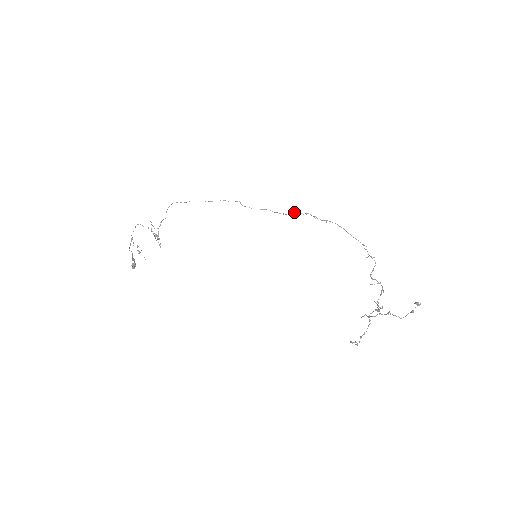
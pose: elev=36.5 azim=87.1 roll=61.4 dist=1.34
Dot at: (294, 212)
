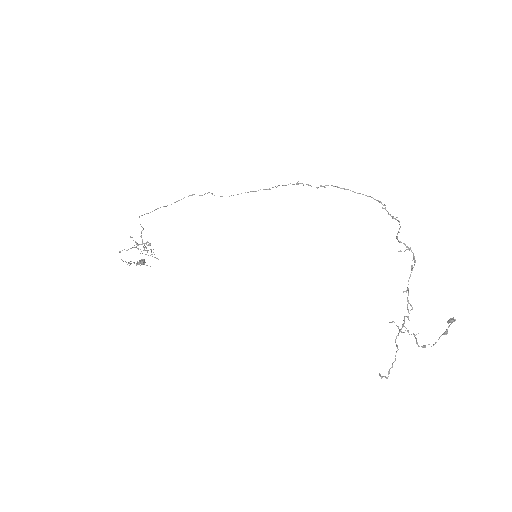
Dot at: occluded
